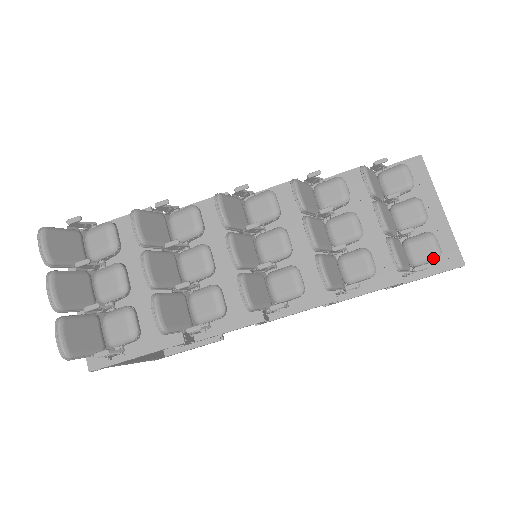
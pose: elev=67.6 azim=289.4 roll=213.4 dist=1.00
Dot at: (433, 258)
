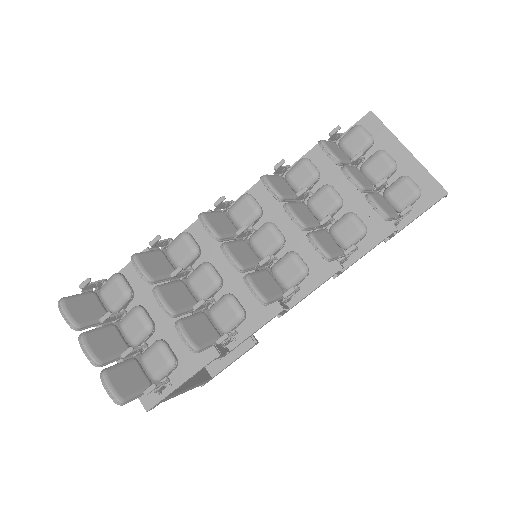
Dot at: (415, 198)
